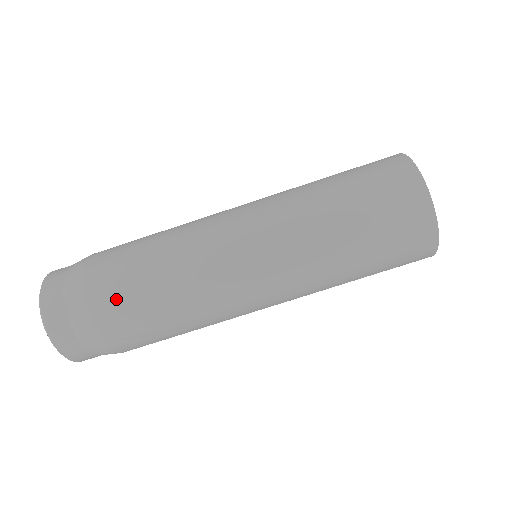
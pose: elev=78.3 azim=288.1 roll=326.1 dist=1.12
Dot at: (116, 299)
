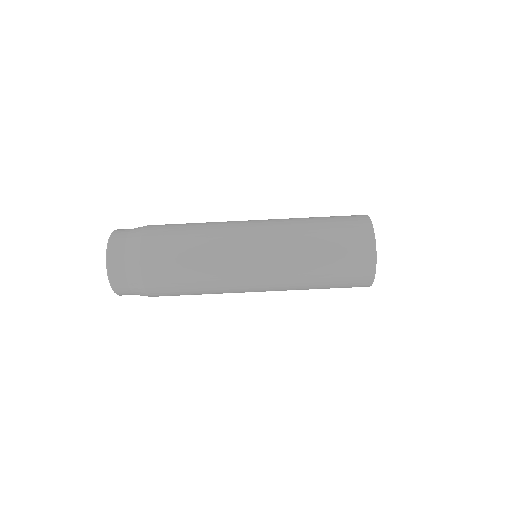
Dot at: (166, 292)
